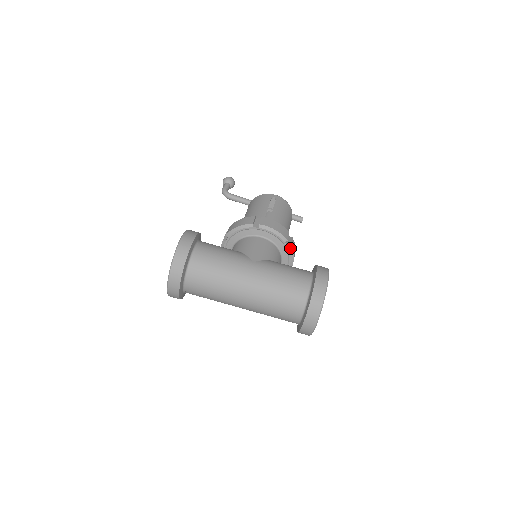
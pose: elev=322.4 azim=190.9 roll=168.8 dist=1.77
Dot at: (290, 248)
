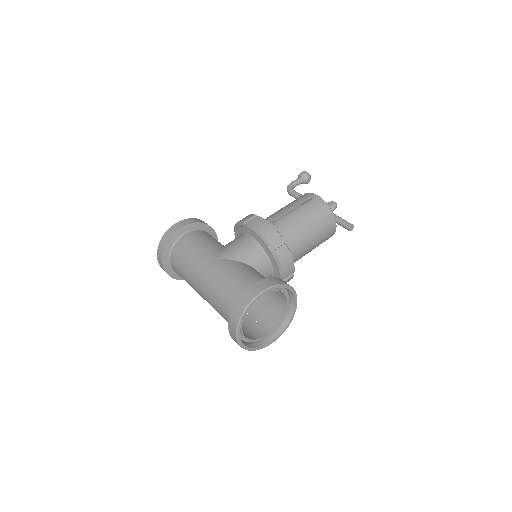
Dot at: (274, 254)
